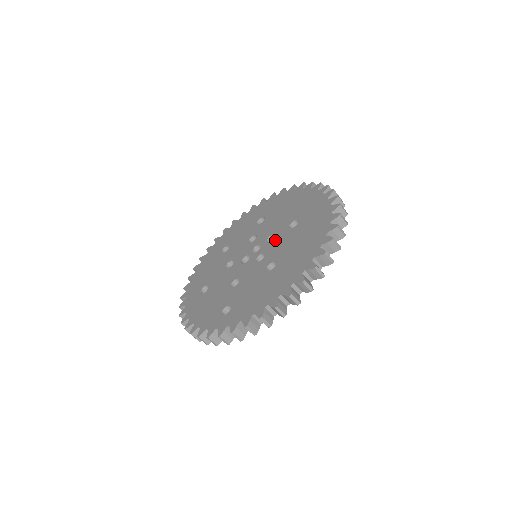
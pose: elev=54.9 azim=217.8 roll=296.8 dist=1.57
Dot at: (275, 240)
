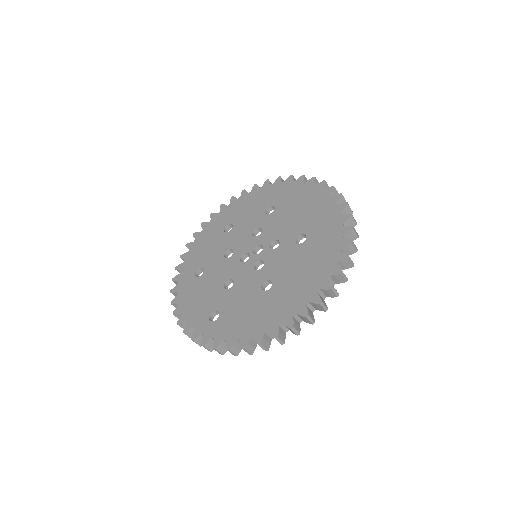
Dot at: (278, 250)
